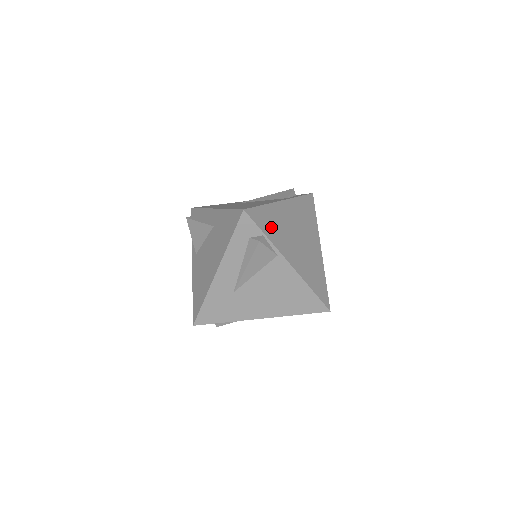
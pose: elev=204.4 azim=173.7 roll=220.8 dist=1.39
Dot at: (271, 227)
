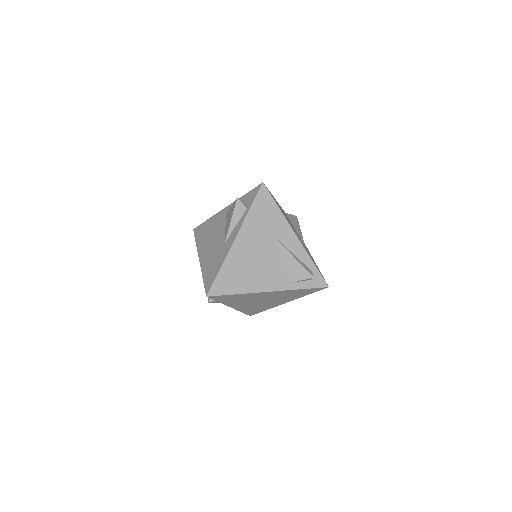
Dot at: (231, 300)
